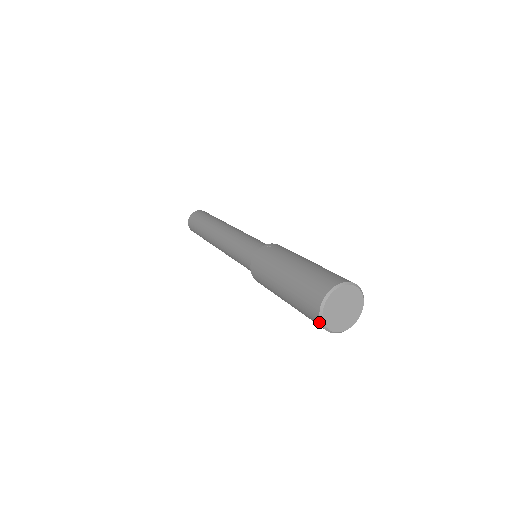
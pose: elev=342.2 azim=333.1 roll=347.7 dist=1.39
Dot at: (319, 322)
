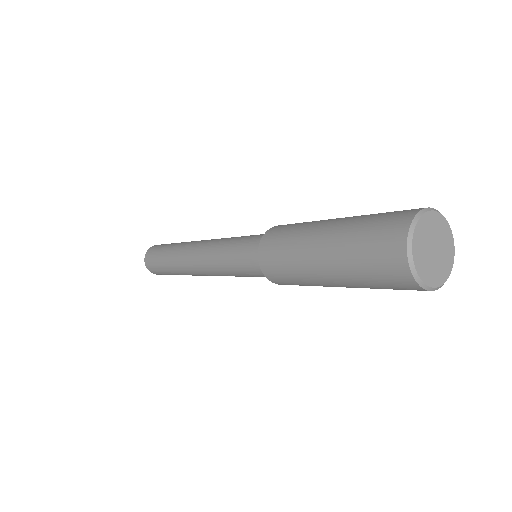
Dot at: (403, 254)
